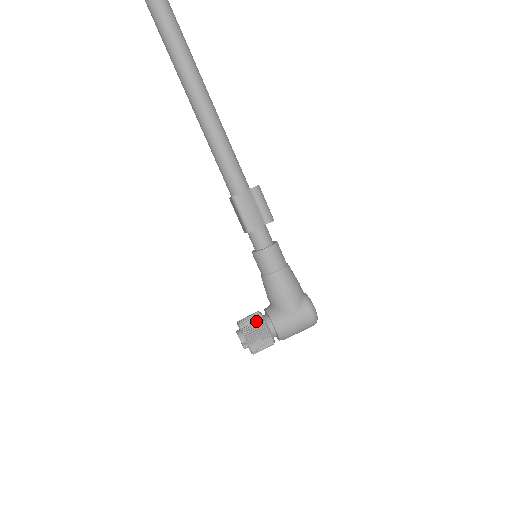
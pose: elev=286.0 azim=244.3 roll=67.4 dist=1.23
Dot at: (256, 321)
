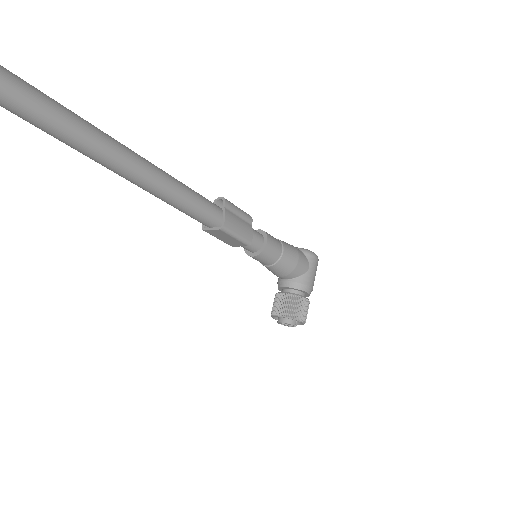
Dot at: (293, 301)
